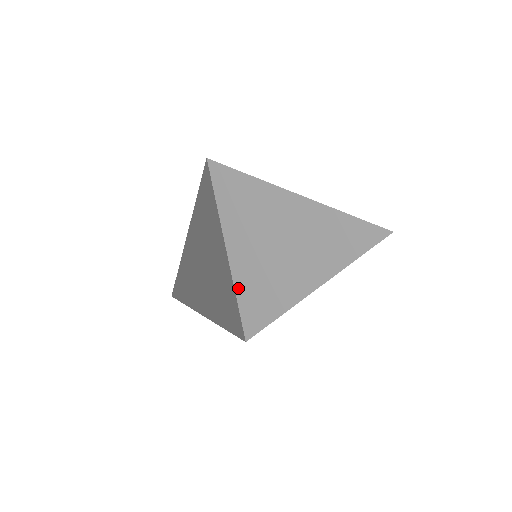
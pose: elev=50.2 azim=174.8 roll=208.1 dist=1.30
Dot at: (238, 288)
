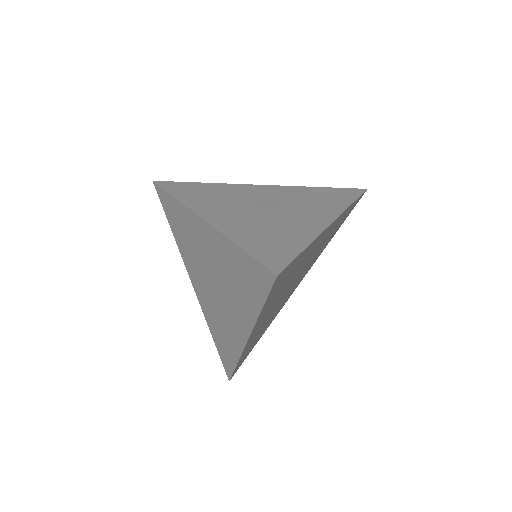
Dot at: (249, 251)
